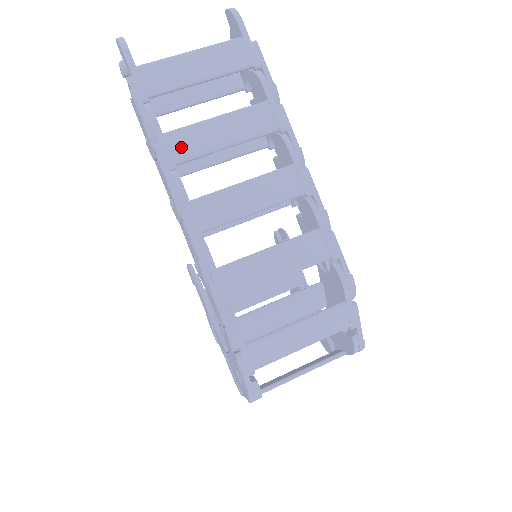
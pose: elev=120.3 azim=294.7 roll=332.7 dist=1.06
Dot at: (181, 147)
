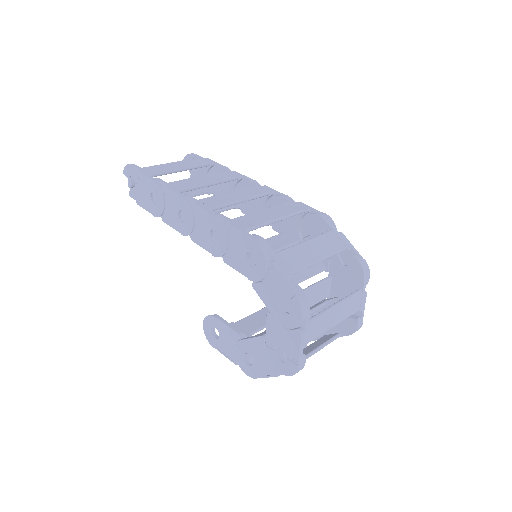
Dot at: (180, 185)
